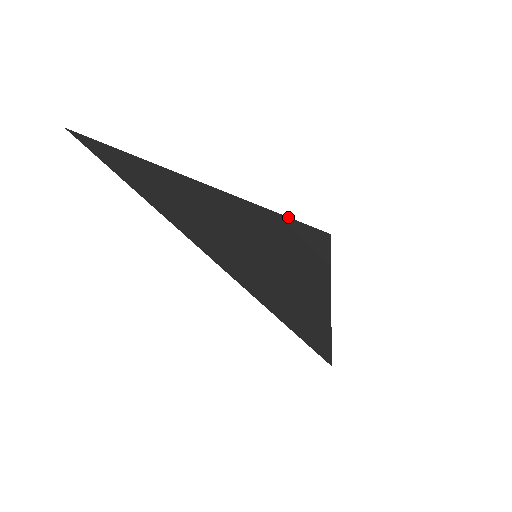
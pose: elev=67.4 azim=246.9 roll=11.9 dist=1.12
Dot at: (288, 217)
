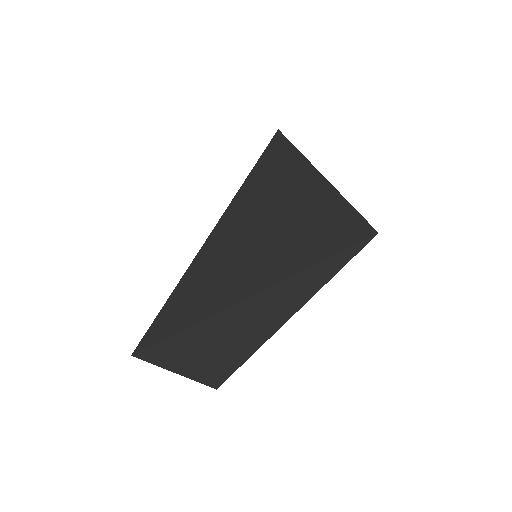
Dot at: occluded
